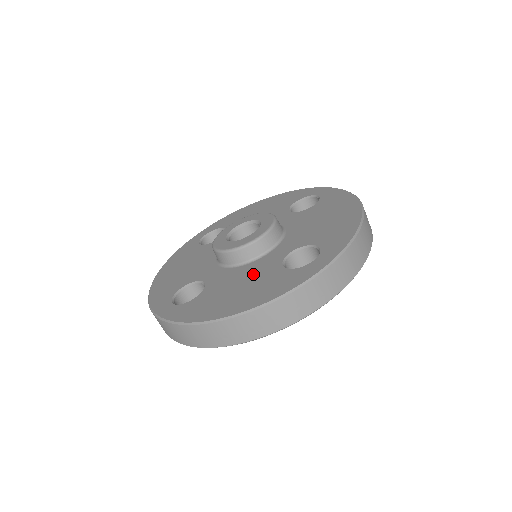
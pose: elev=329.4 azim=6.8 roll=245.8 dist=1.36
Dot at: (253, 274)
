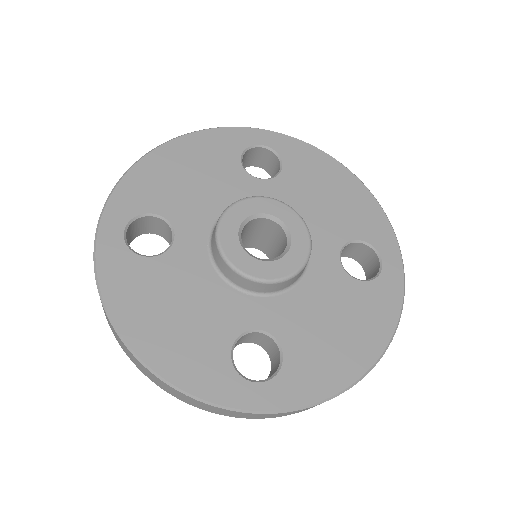
Dot at: (329, 299)
